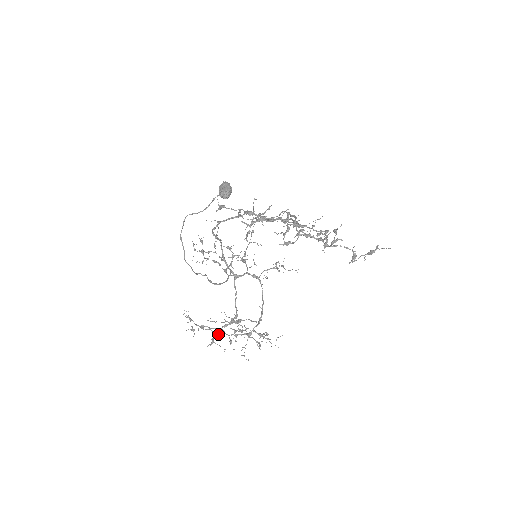
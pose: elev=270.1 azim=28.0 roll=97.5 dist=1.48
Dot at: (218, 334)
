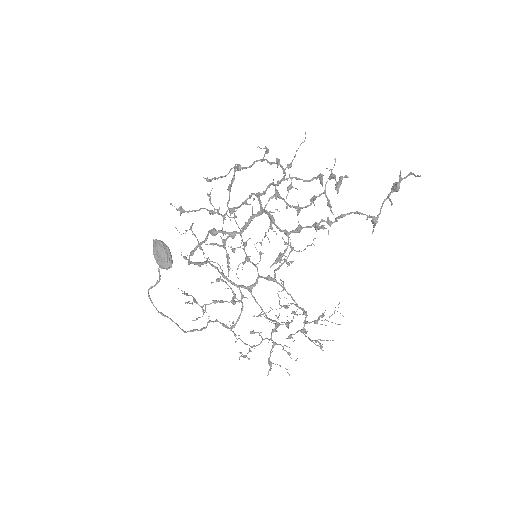
Dot at: (271, 350)
